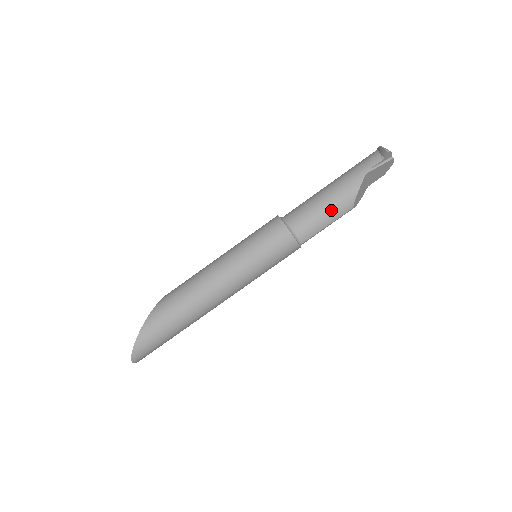
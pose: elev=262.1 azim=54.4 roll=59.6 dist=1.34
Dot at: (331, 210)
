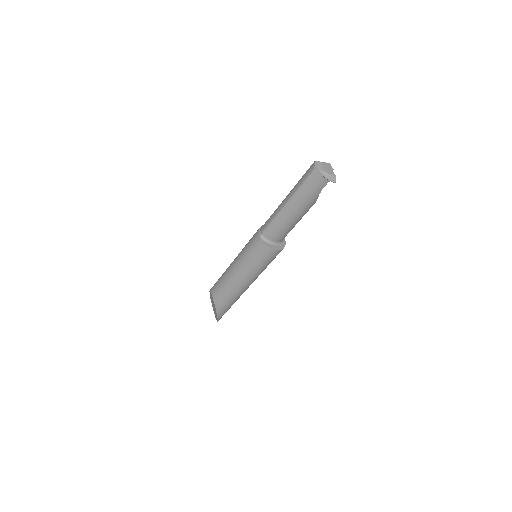
Dot at: occluded
